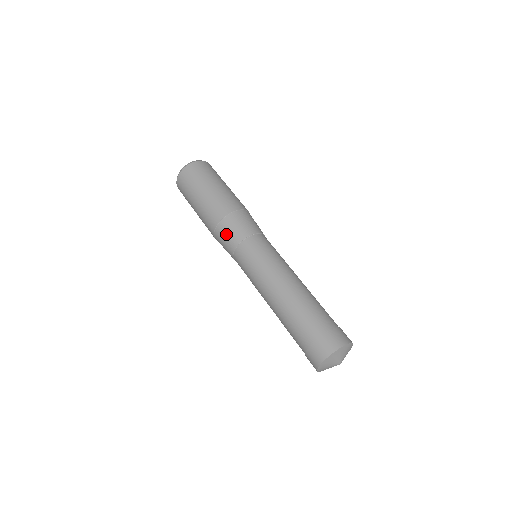
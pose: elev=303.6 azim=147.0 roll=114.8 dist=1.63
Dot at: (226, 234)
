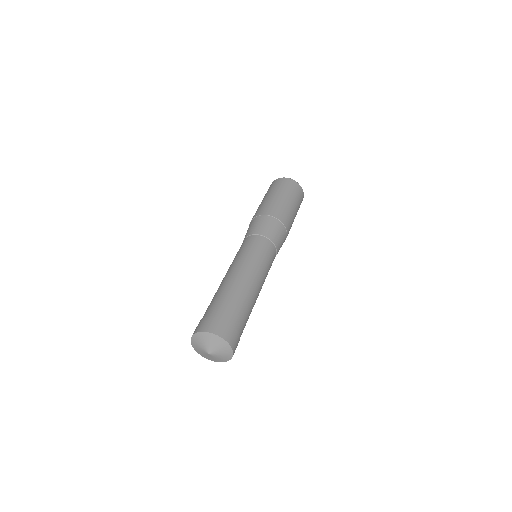
Dot at: (256, 224)
